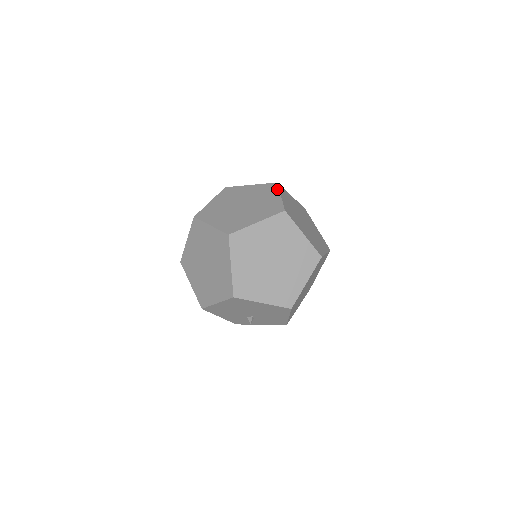
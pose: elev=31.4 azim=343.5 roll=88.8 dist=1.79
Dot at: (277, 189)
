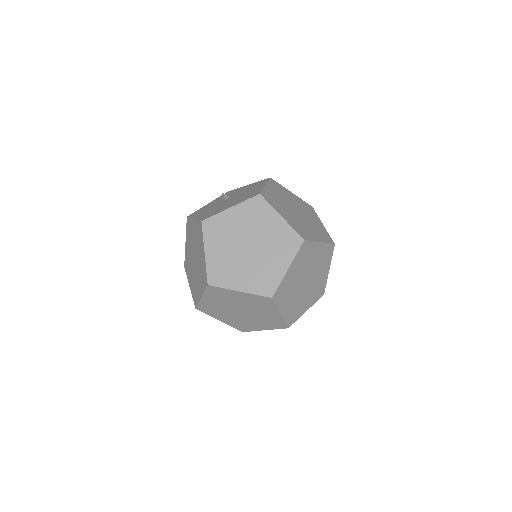
Dot at: (294, 253)
